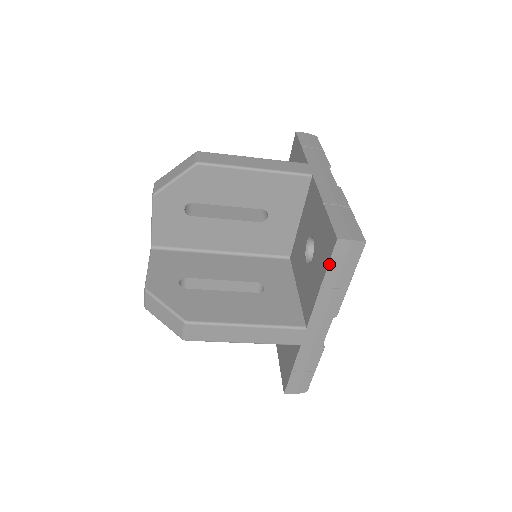
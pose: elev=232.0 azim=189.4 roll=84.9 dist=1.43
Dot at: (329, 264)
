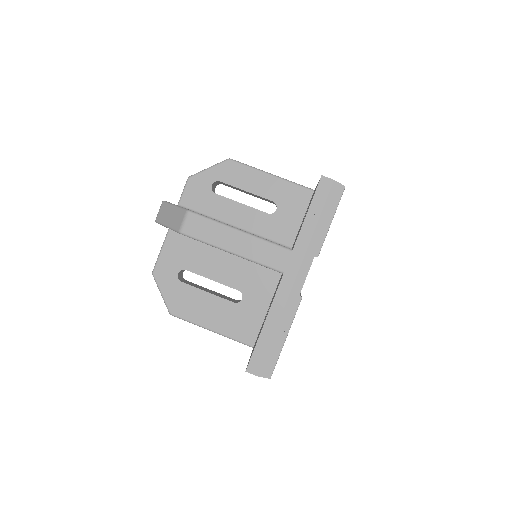
Dot at: occluded
